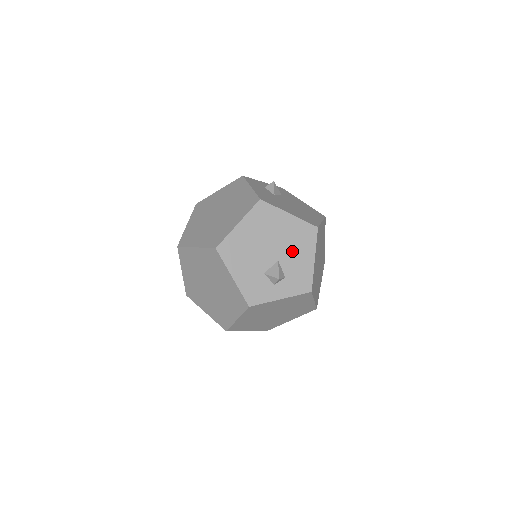
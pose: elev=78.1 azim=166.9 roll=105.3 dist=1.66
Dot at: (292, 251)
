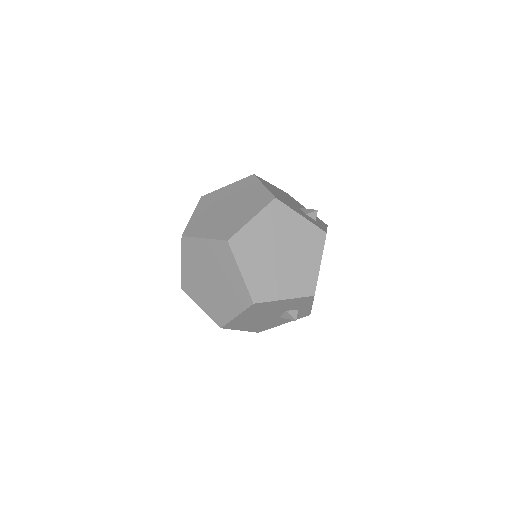
Dot at: (296, 203)
